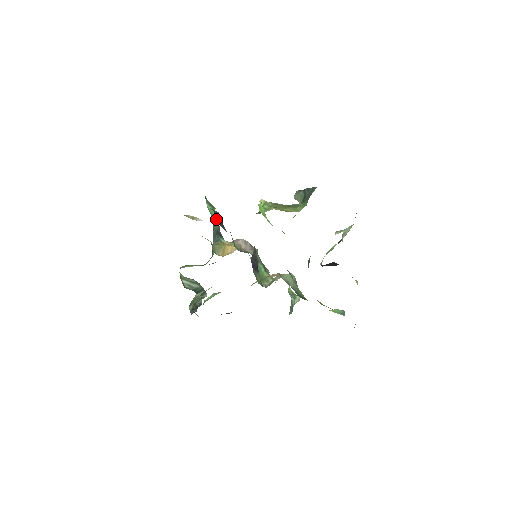
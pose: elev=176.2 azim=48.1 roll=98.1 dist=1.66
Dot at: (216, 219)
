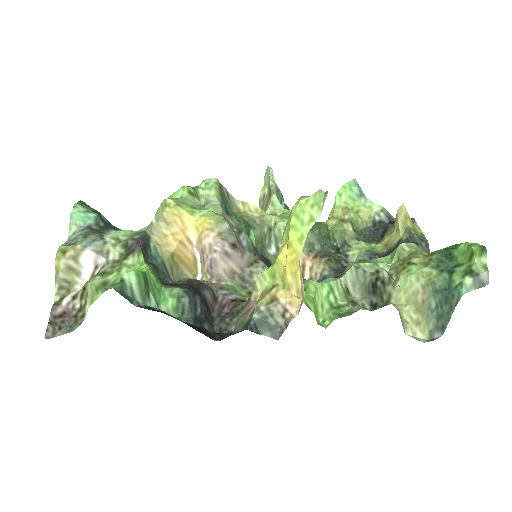
Dot at: (147, 268)
